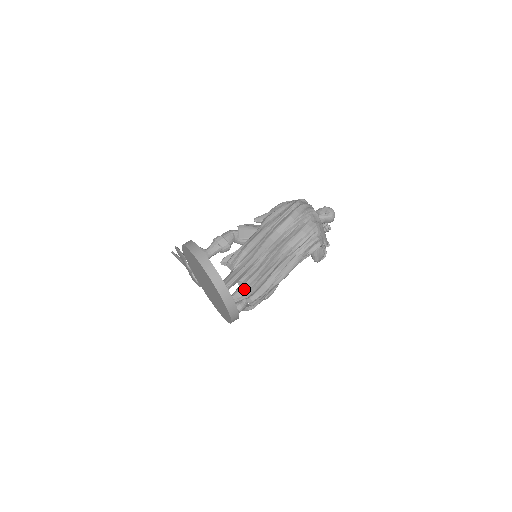
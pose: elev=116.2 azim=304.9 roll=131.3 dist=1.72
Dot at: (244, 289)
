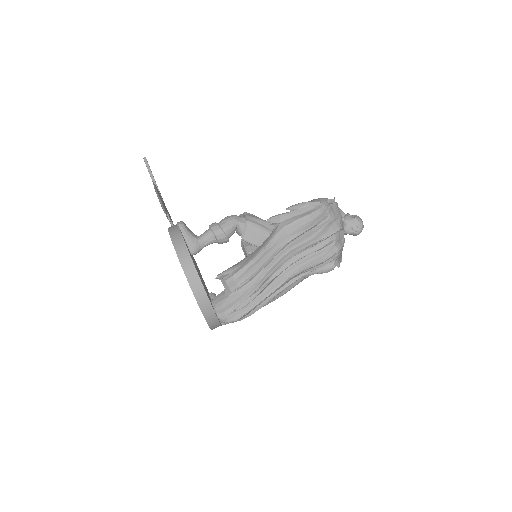
Dot at: (236, 316)
